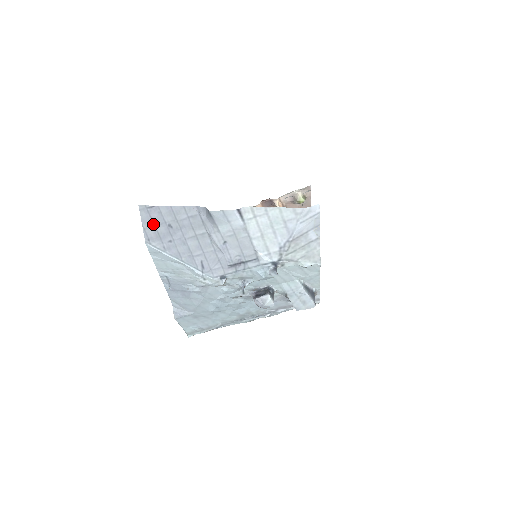
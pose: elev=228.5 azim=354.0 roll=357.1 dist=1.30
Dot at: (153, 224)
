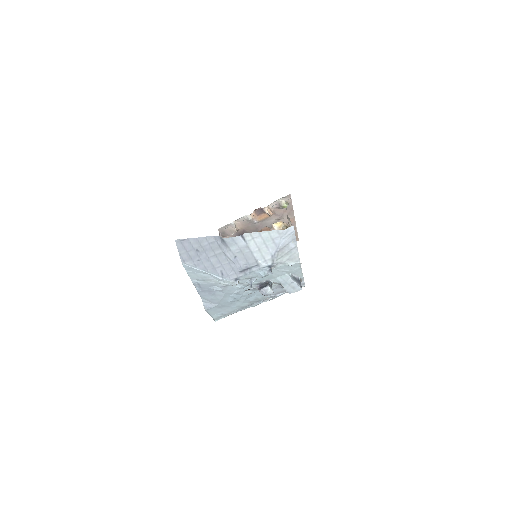
Dot at: (186, 250)
